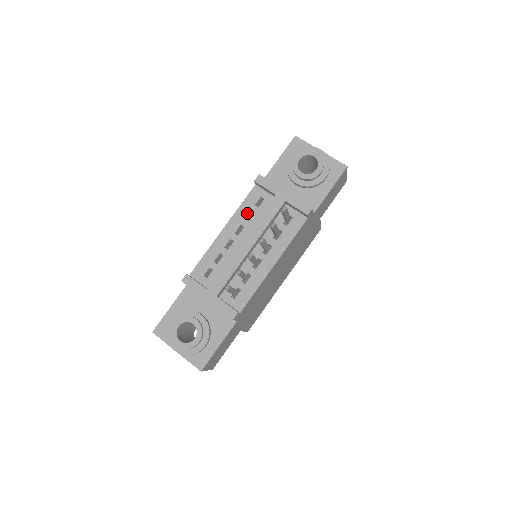
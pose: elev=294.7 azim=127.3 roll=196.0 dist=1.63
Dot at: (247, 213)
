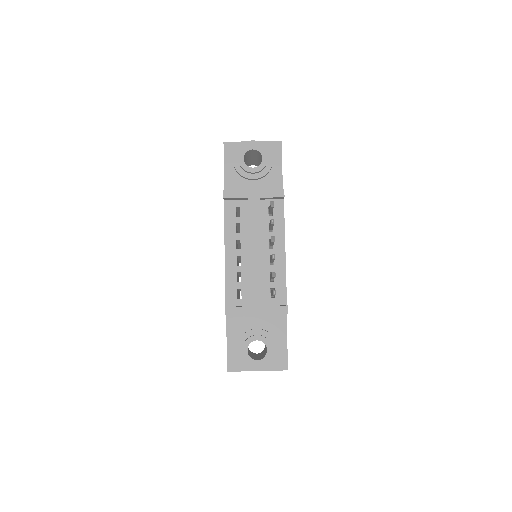
Dot at: (234, 227)
